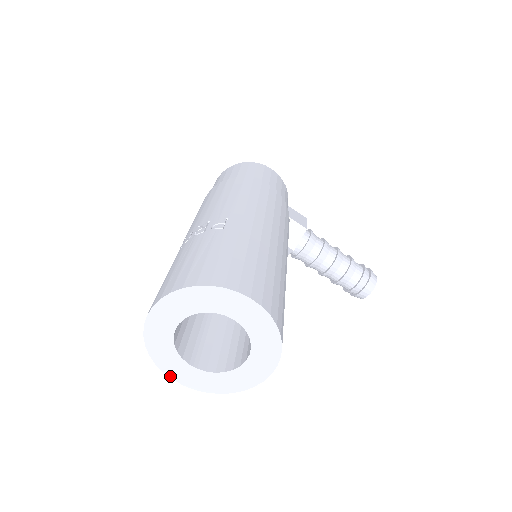
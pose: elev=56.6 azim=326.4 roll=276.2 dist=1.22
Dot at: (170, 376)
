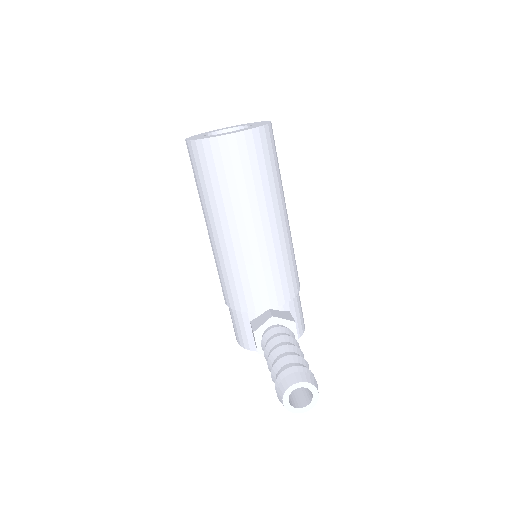
Dot at: occluded
